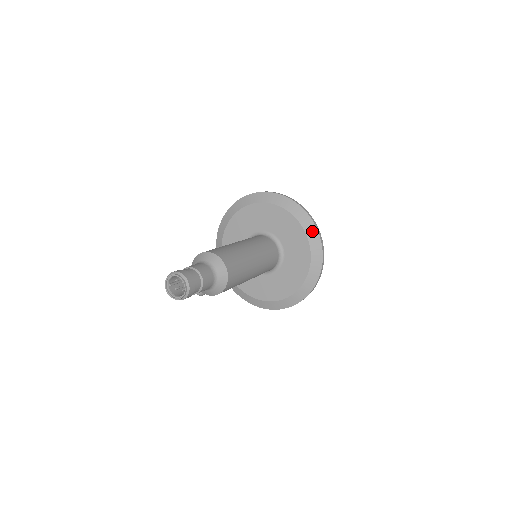
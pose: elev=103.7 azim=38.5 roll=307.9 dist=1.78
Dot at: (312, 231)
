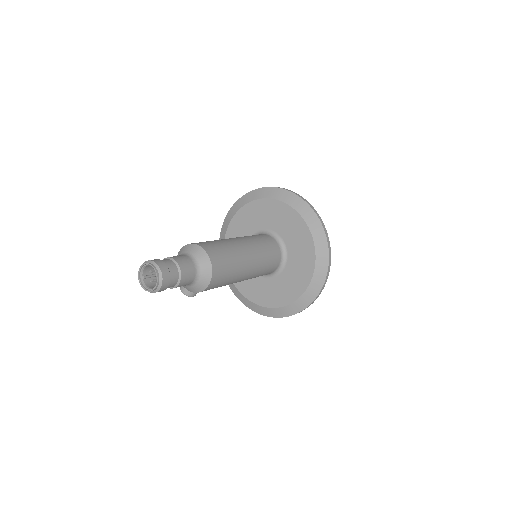
Dot at: (312, 218)
